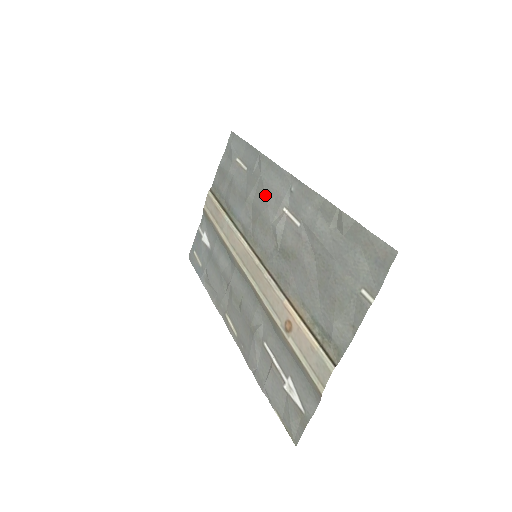
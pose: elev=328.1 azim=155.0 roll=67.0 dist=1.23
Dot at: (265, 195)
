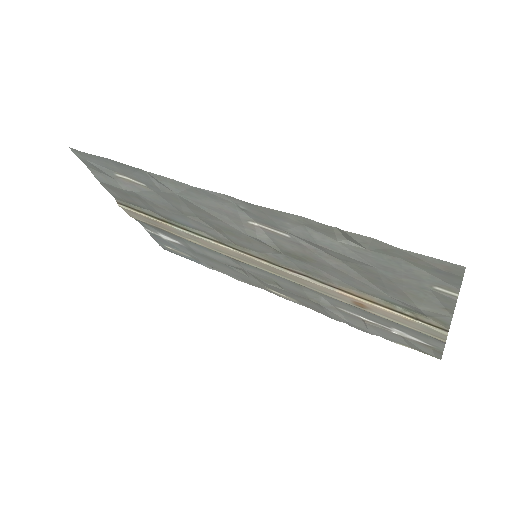
Dot at: (208, 213)
